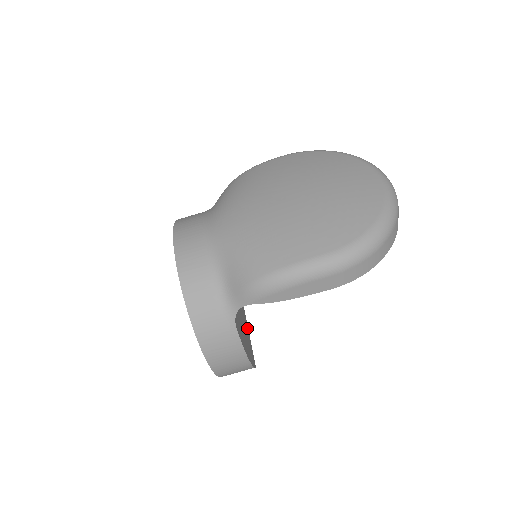
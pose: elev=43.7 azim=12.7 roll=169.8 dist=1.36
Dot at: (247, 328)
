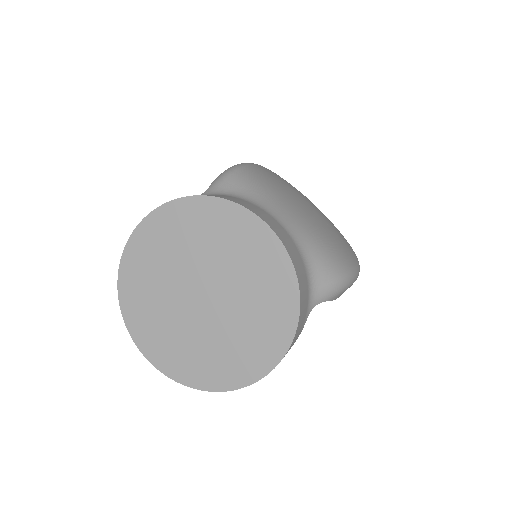
Dot at: occluded
